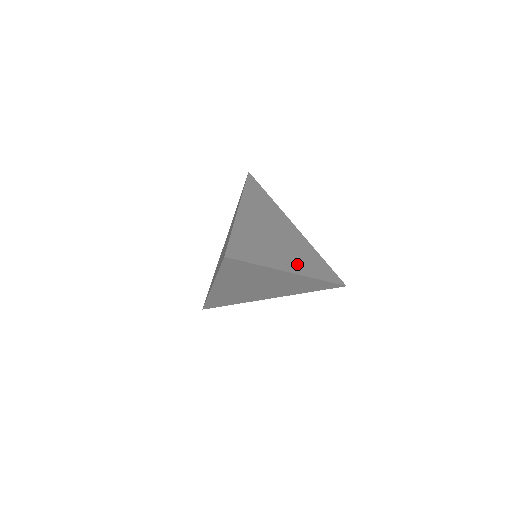
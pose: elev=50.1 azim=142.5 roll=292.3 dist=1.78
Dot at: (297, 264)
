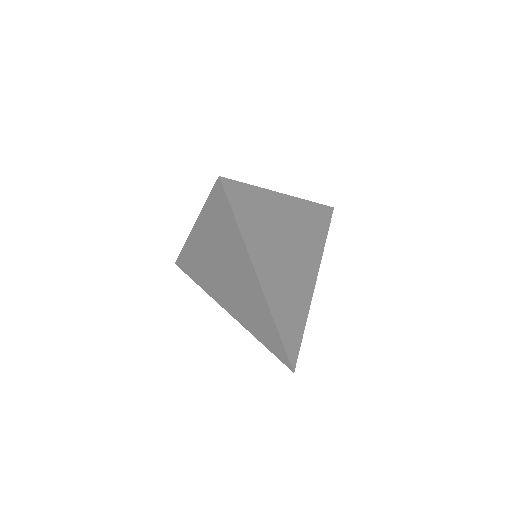
Dot at: occluded
